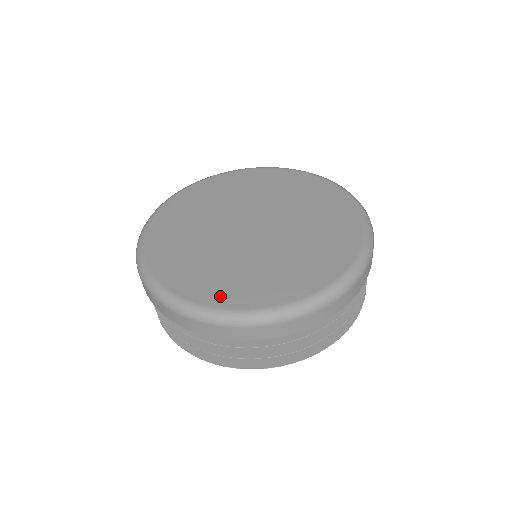
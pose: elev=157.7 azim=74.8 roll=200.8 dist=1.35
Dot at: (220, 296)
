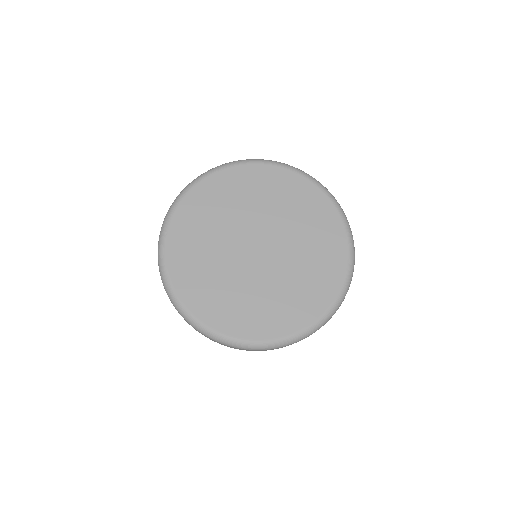
Dot at: (292, 322)
